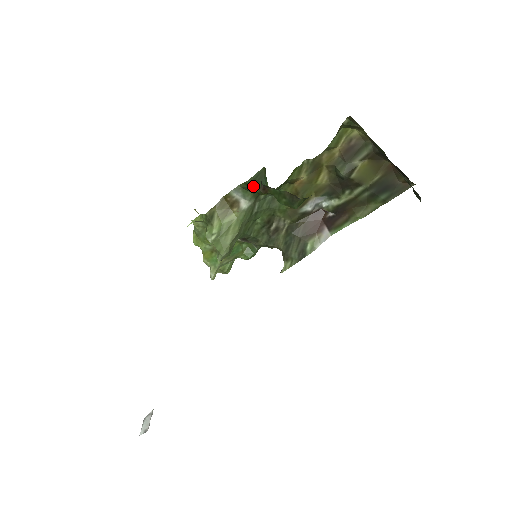
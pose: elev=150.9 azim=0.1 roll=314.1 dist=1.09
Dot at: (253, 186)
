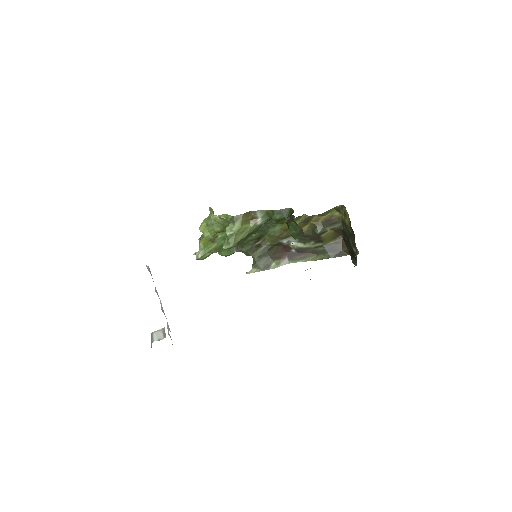
Dot at: (277, 215)
